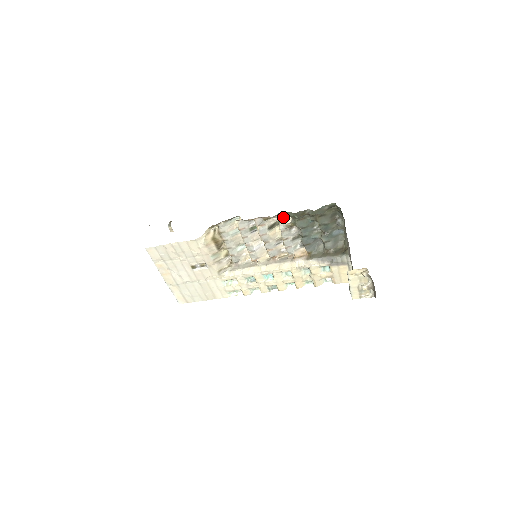
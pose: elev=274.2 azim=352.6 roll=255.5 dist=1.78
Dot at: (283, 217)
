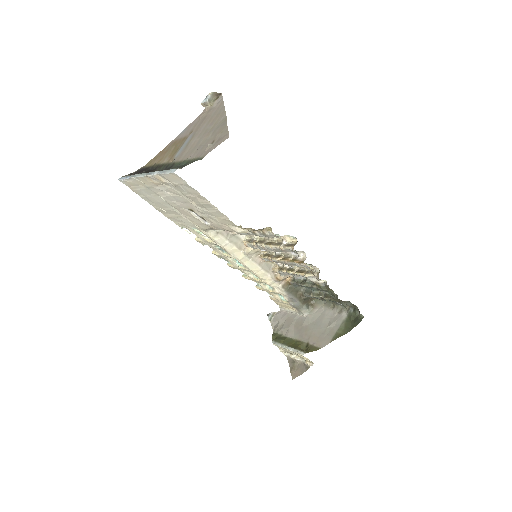
Dot at: occluded
